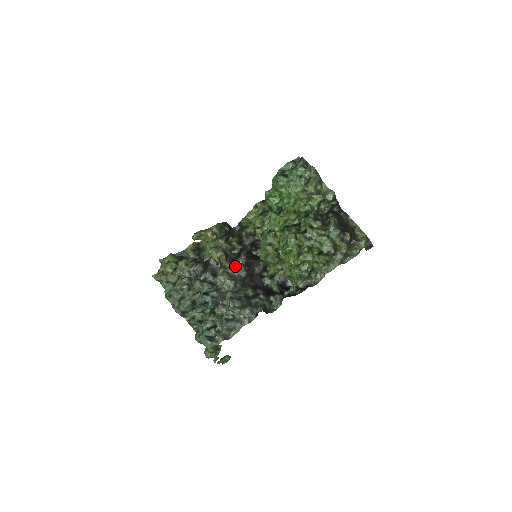
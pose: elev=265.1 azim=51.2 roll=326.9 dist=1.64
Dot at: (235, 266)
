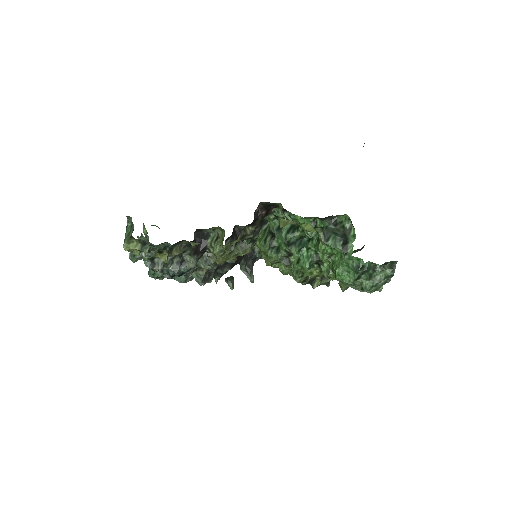
Dot at: occluded
